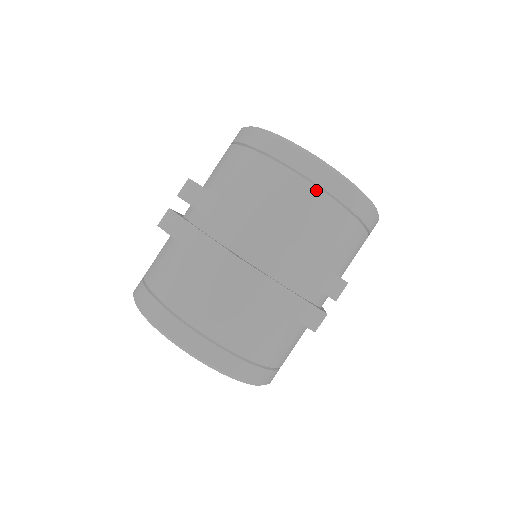
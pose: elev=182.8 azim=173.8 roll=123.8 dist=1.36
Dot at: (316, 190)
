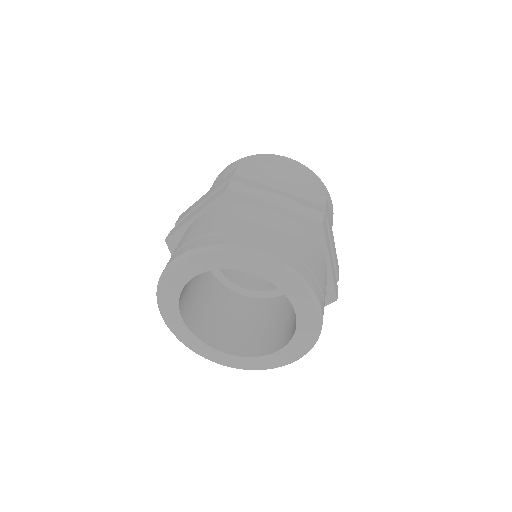
Dot at: (268, 161)
